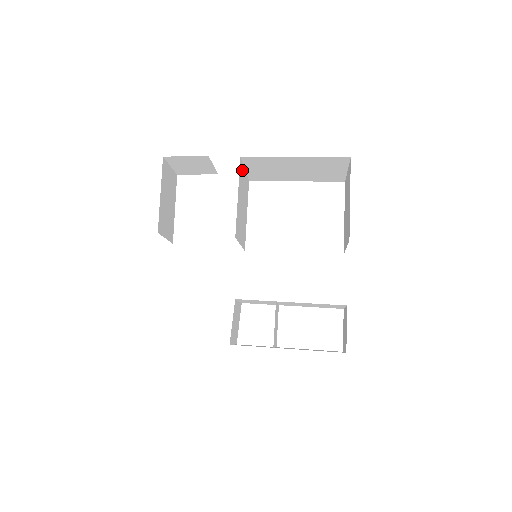
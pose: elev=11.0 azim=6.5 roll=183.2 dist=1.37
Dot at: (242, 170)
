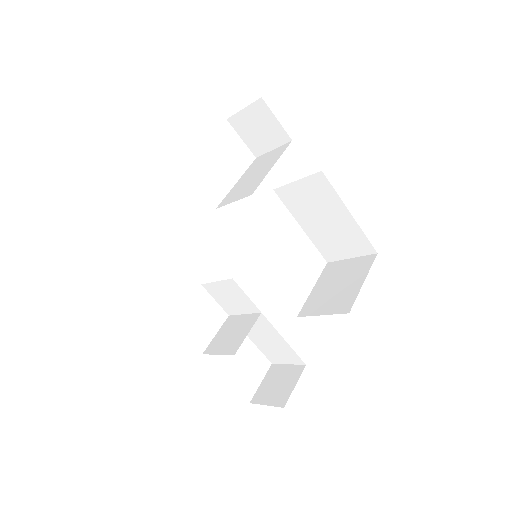
Dot at: occluded
